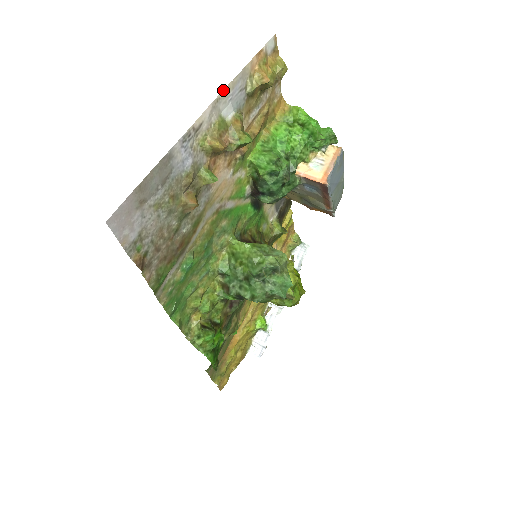
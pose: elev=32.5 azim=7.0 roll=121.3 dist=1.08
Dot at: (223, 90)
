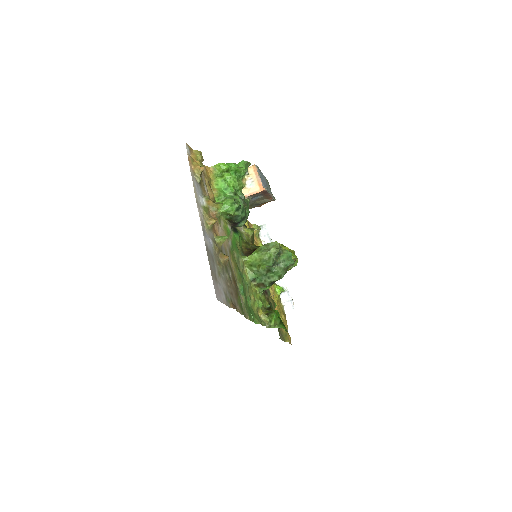
Dot at: occluded
